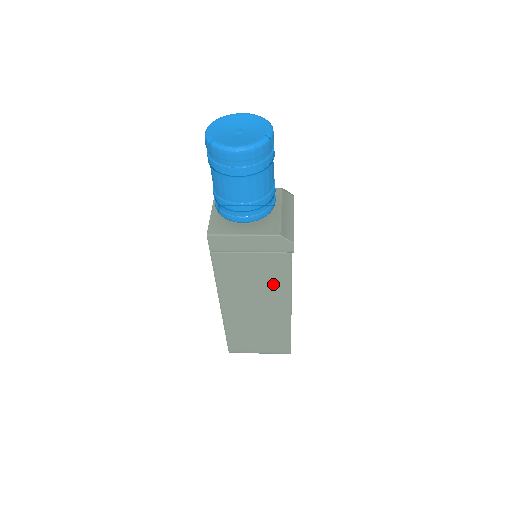
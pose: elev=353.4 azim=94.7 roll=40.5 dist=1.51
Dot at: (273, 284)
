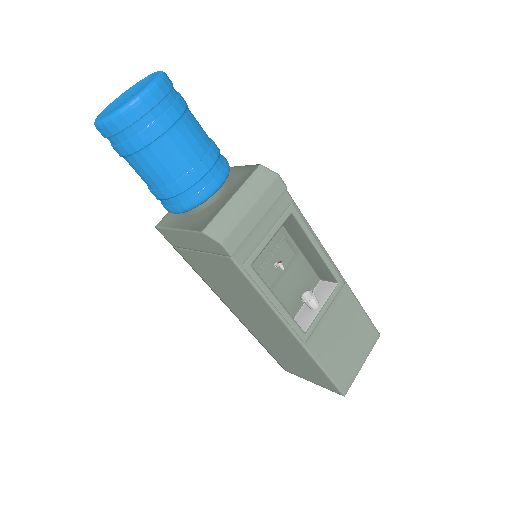
Dot at: (250, 296)
